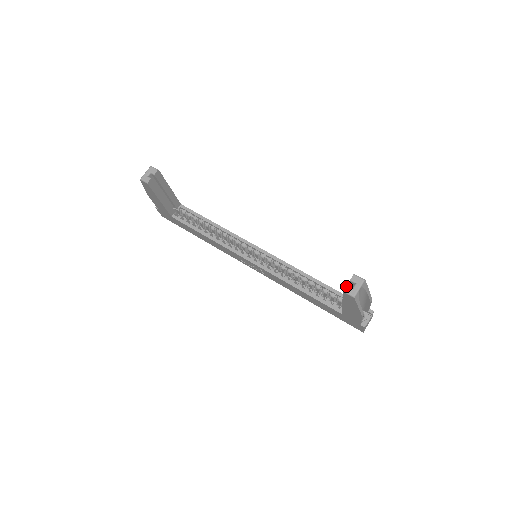
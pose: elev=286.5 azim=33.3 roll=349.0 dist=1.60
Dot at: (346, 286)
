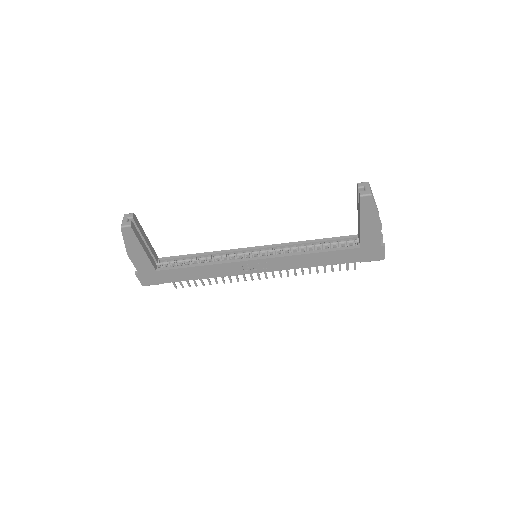
Dot at: (359, 192)
